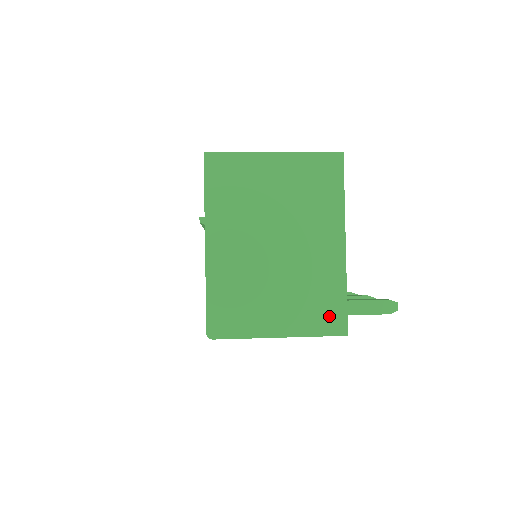
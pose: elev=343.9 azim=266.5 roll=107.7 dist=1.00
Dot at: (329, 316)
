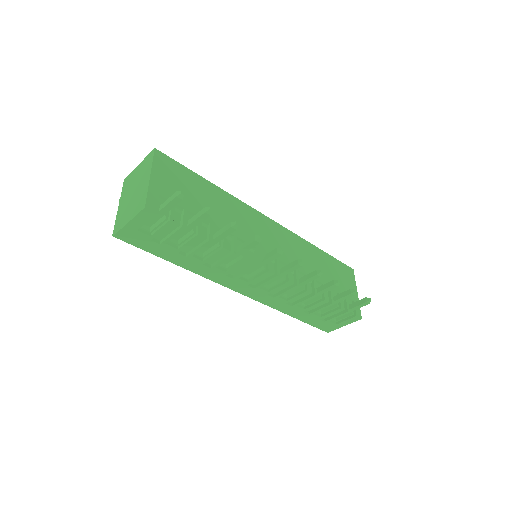
Dot at: (141, 205)
